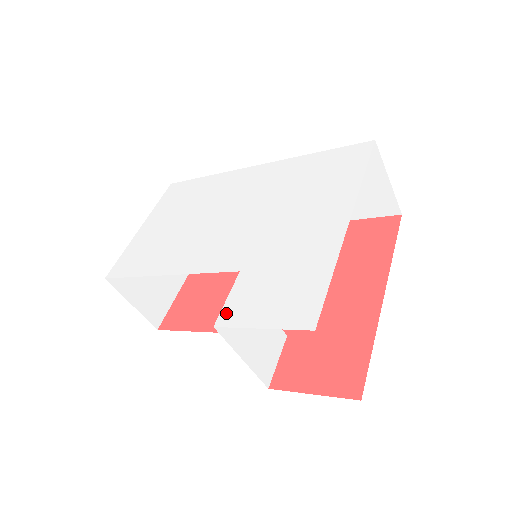
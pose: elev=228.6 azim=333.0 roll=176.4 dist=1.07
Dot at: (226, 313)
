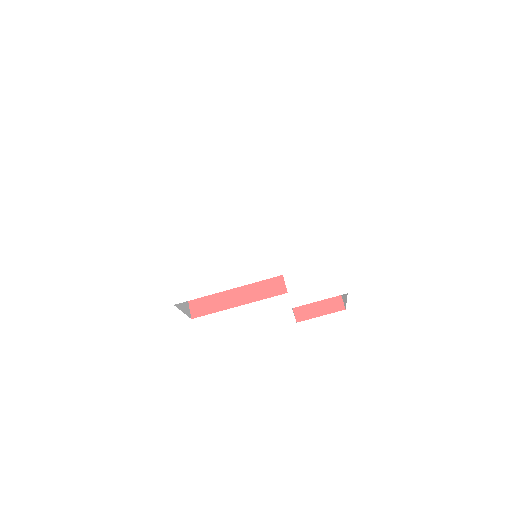
Dot at: (294, 299)
